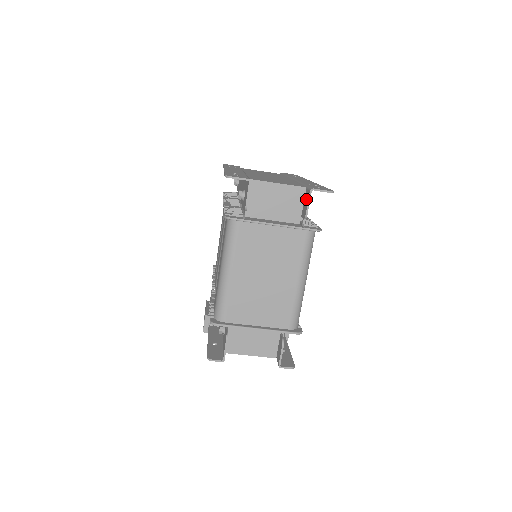
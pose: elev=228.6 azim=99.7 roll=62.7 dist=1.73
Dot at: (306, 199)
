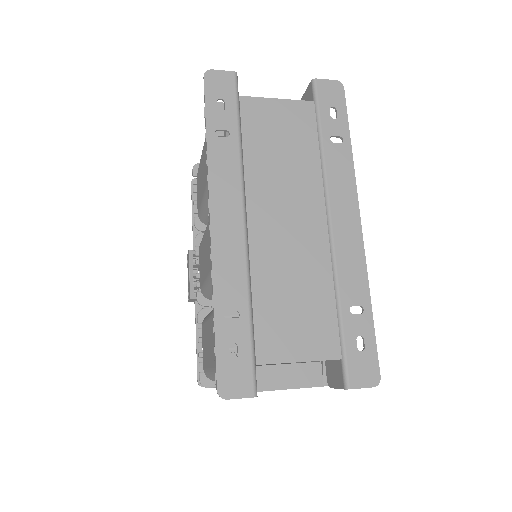
Dot at: (337, 376)
